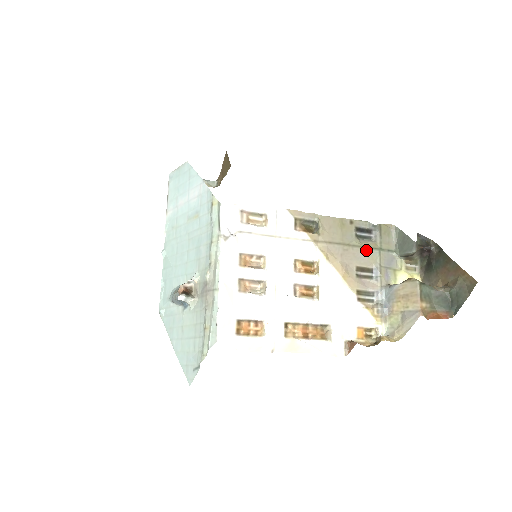
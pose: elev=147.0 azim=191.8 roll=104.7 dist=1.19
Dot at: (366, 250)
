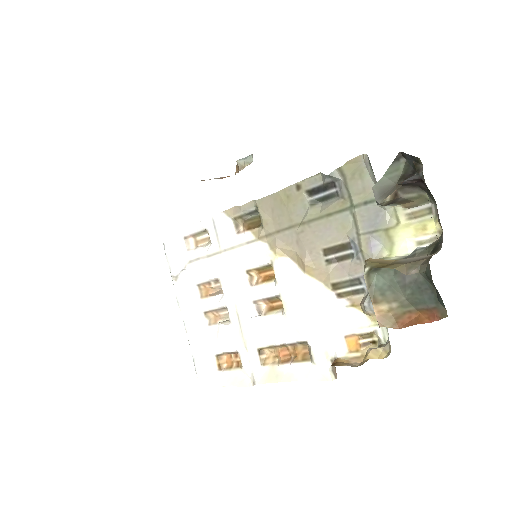
Dot at: (329, 219)
